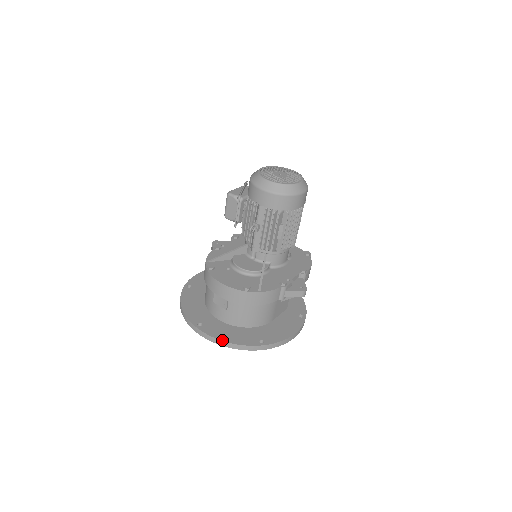
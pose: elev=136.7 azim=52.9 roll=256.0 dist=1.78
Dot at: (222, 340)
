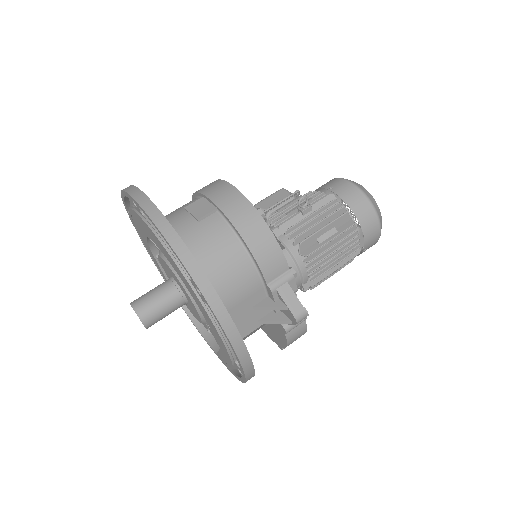
Dot at: occluded
